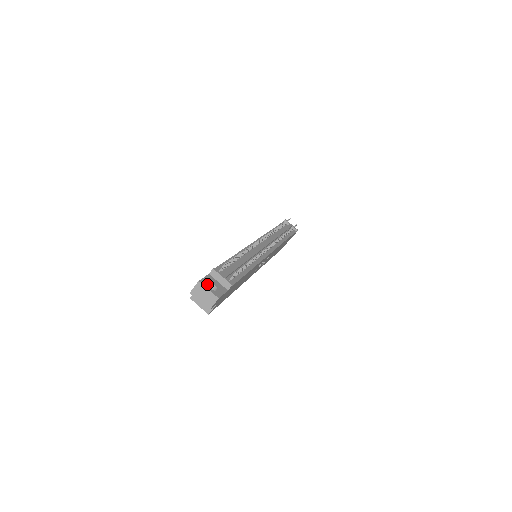
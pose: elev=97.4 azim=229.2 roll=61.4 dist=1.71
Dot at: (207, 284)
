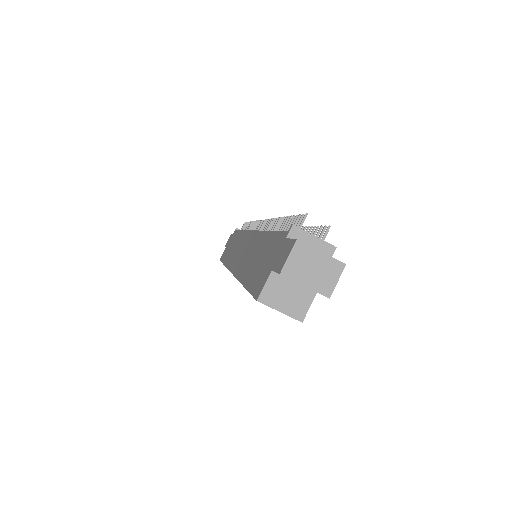
Dot at: (308, 246)
